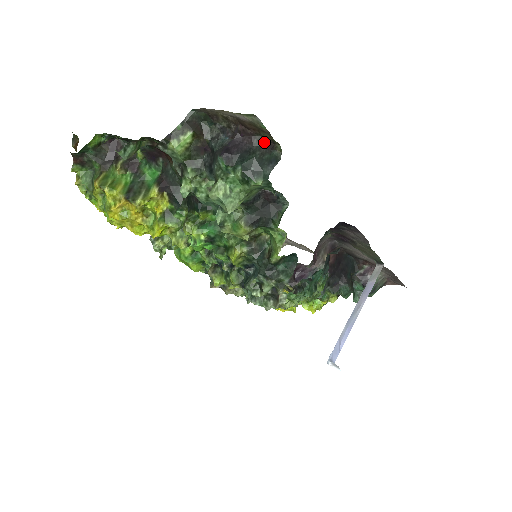
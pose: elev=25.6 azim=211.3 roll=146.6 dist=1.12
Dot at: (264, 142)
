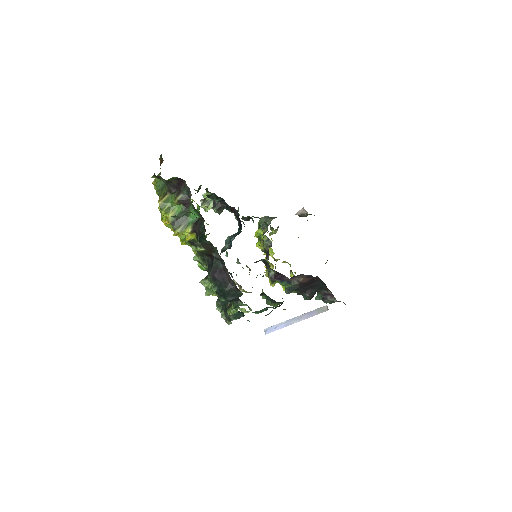
Dot at: (235, 286)
